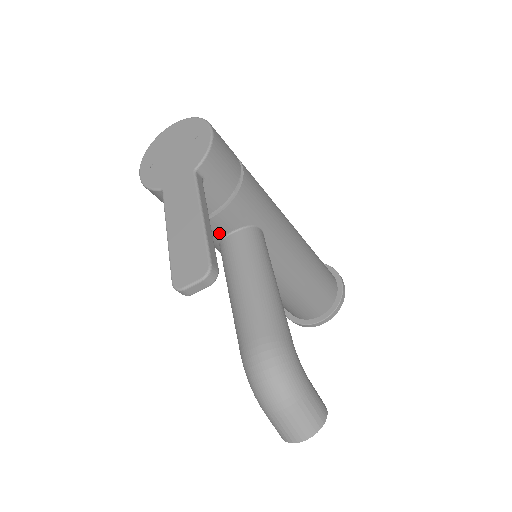
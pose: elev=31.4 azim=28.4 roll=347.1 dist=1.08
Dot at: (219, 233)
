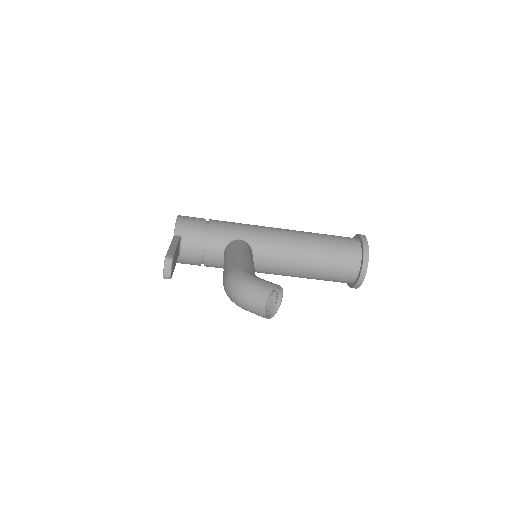
Dot at: (220, 257)
